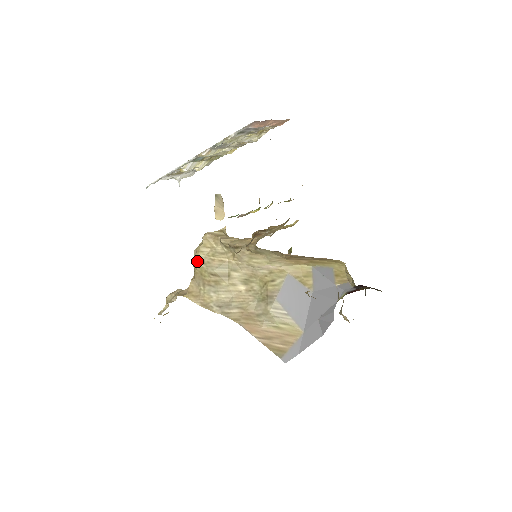
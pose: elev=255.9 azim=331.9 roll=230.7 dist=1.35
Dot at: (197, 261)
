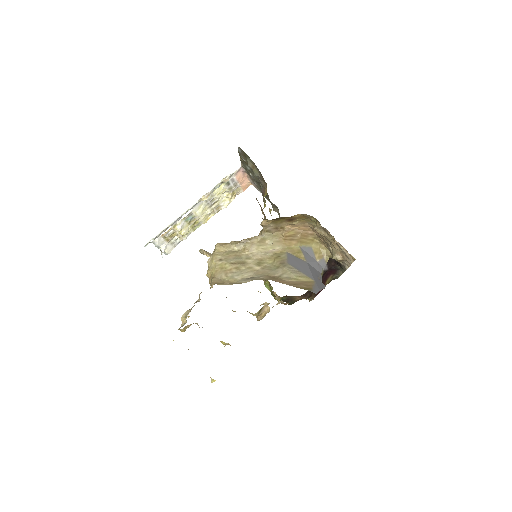
Dot at: (215, 262)
